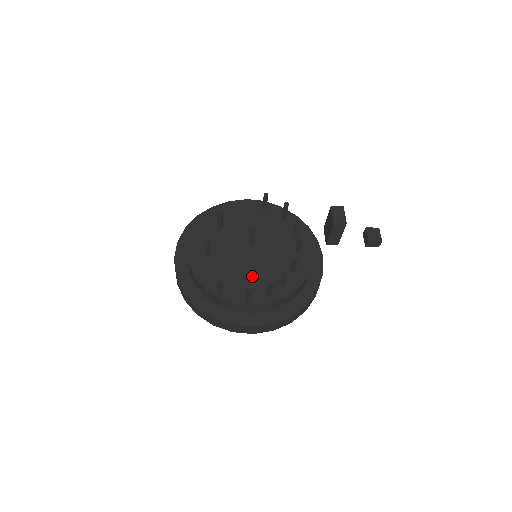
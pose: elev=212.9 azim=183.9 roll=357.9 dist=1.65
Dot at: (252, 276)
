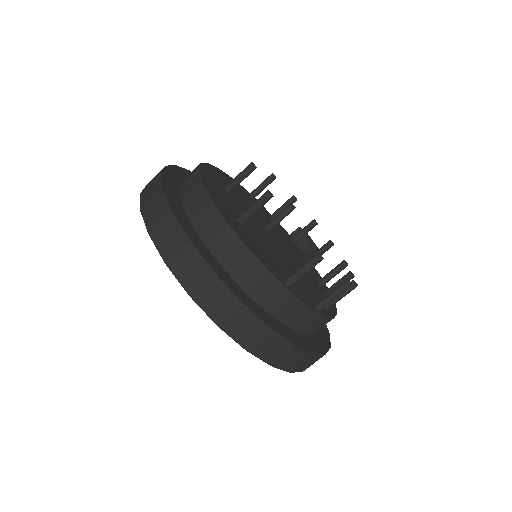
Dot at: occluded
